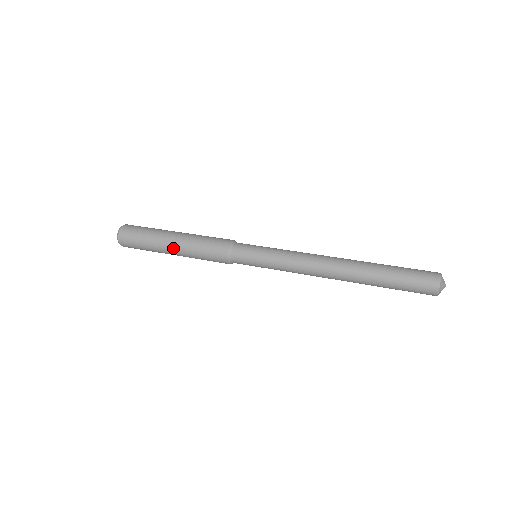
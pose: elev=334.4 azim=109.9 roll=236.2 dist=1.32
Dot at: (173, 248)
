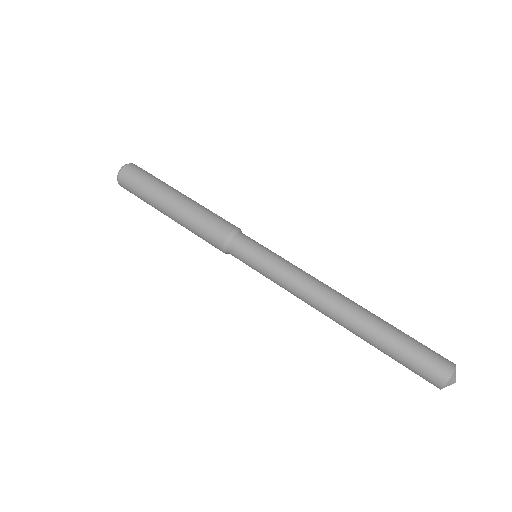
Dot at: occluded
